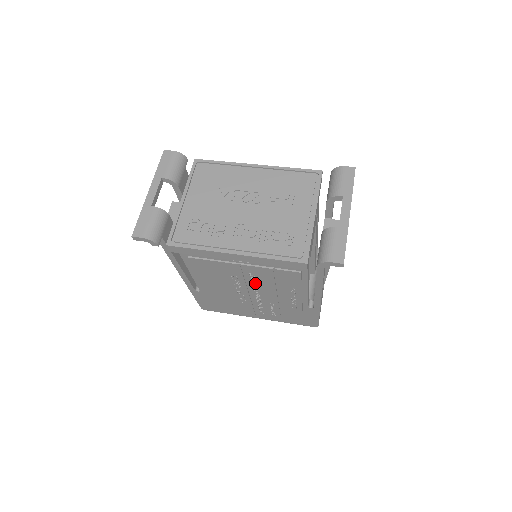
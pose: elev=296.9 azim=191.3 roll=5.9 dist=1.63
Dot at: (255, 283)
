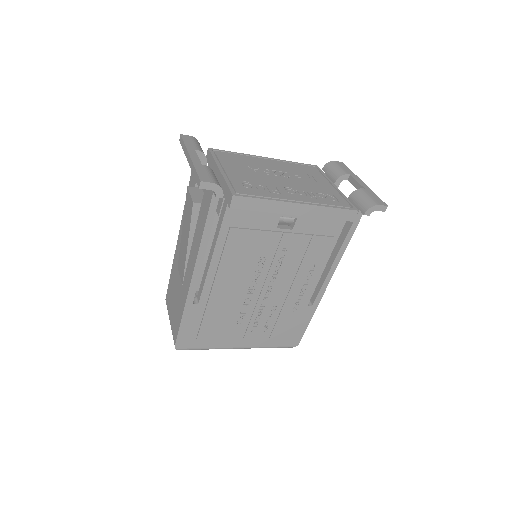
Dot at: (278, 268)
